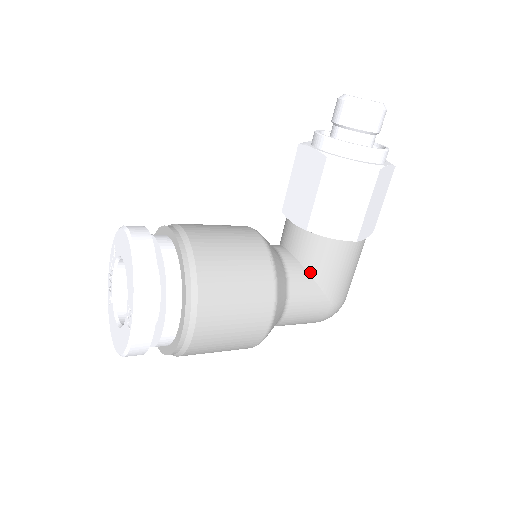
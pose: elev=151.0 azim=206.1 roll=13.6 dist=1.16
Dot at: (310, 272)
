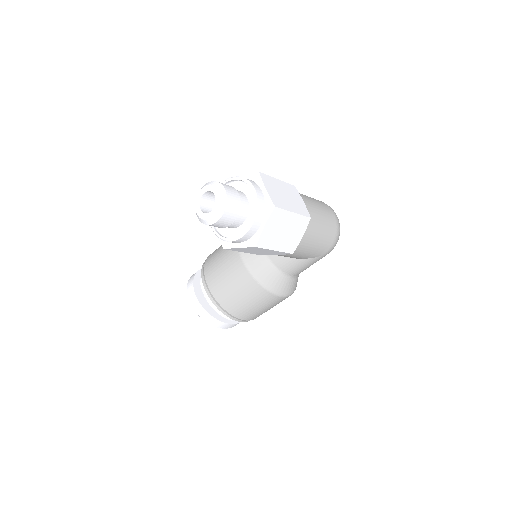
Dot at: (289, 257)
